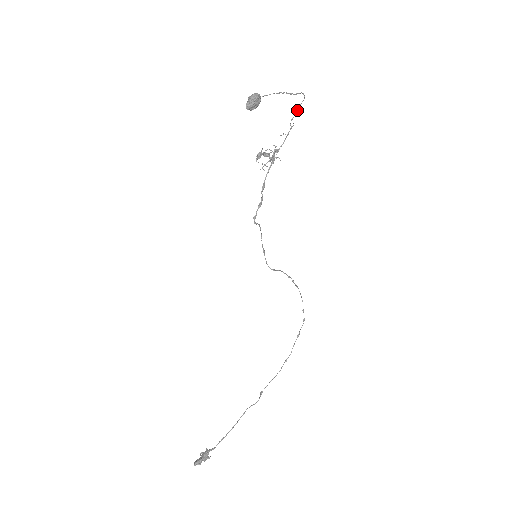
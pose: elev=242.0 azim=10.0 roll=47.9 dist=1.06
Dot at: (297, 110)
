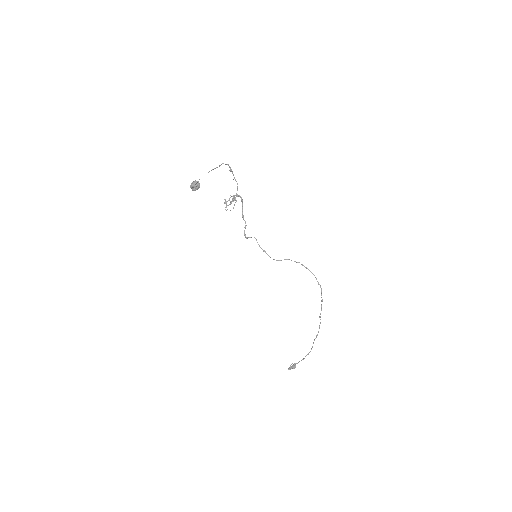
Dot at: (231, 171)
